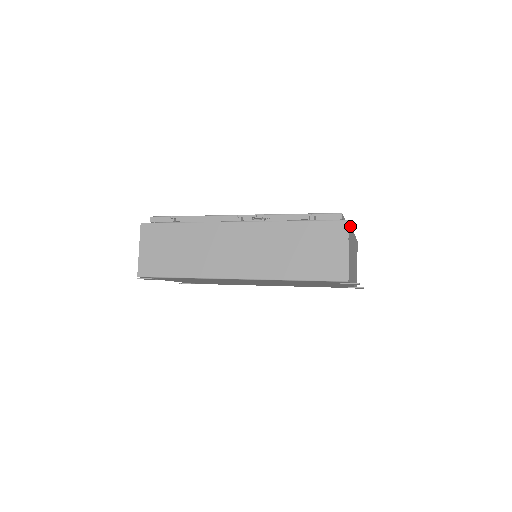
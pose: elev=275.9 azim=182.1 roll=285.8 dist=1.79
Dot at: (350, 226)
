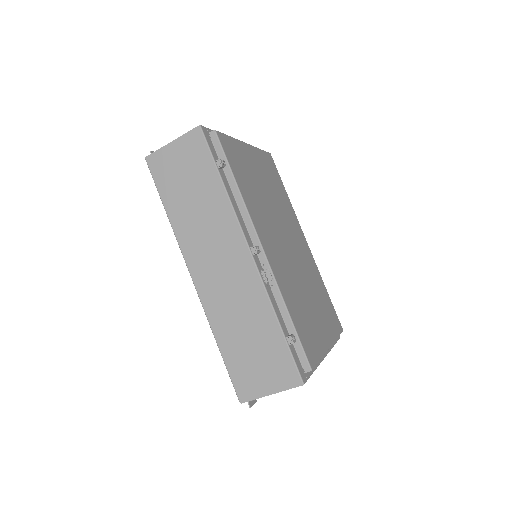
Dot at: occluded
